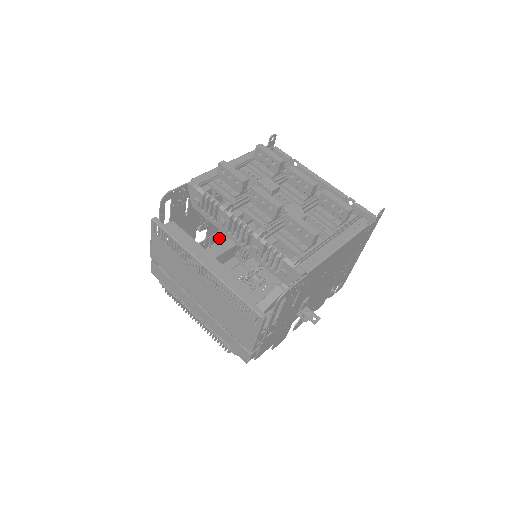
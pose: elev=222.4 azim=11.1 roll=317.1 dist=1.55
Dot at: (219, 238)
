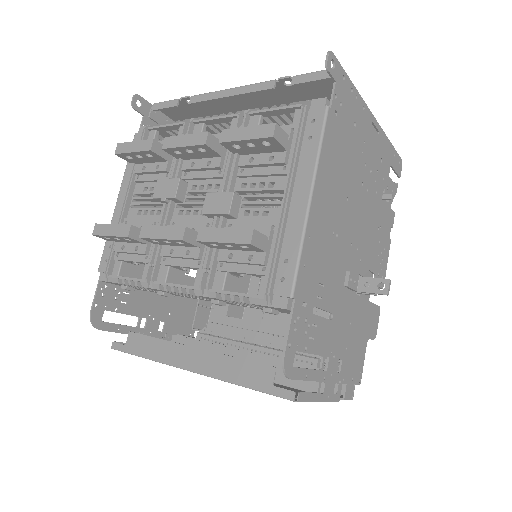
Dot at: occluded
